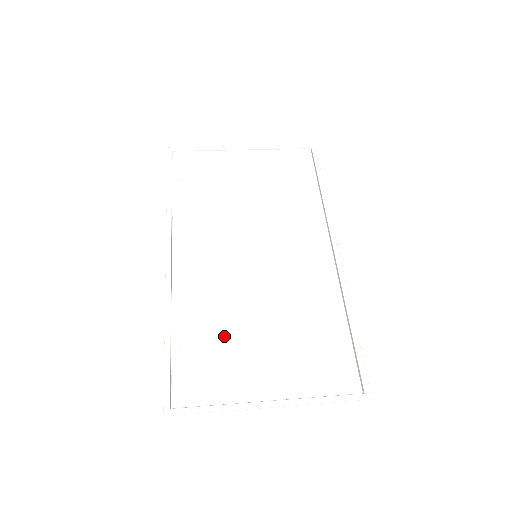
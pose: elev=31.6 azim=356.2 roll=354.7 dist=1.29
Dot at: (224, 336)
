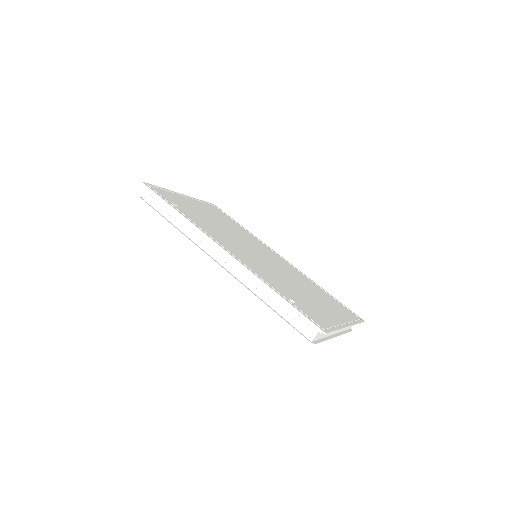
Dot at: (296, 293)
